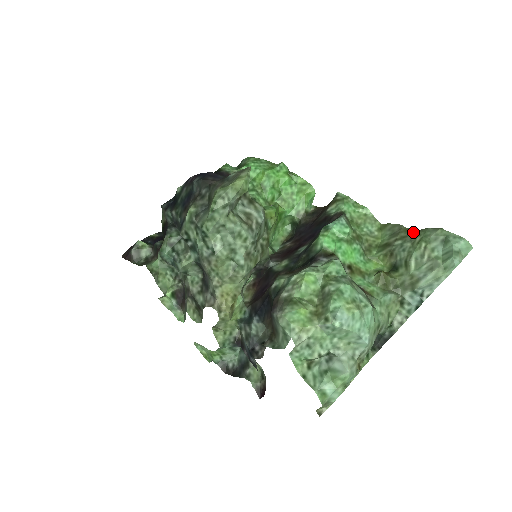
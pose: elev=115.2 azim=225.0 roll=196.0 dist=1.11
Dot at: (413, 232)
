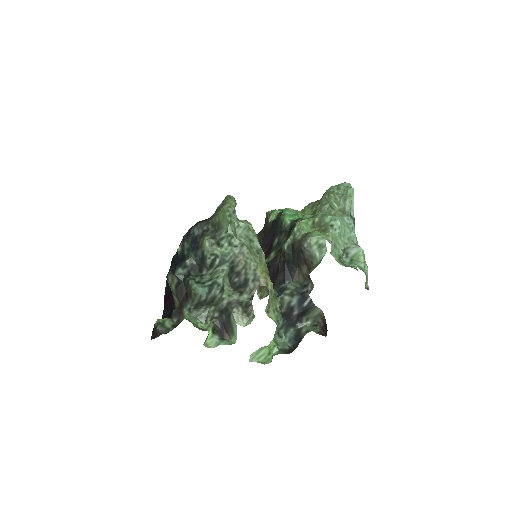
Dot at: (320, 200)
